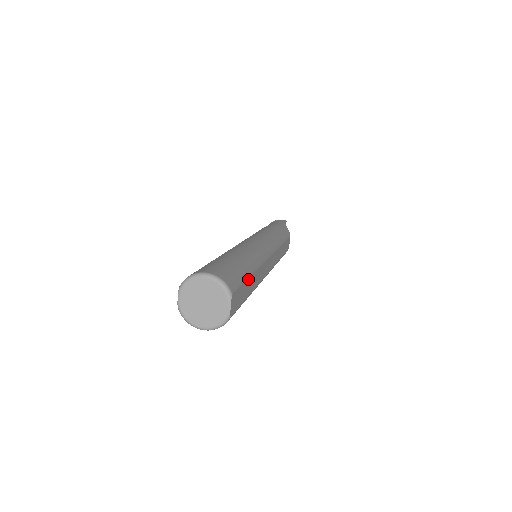
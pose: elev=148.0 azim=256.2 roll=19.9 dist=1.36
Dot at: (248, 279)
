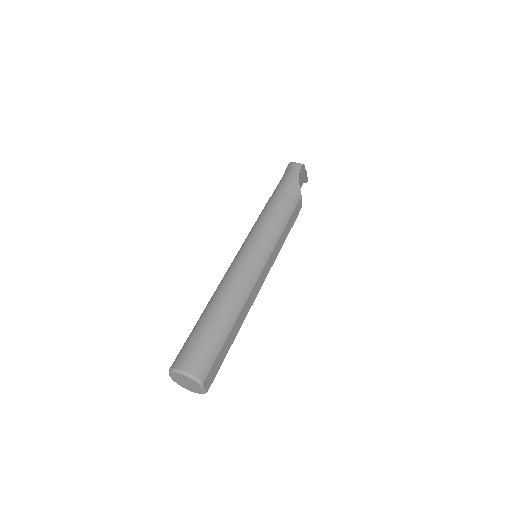
Dot at: (225, 342)
